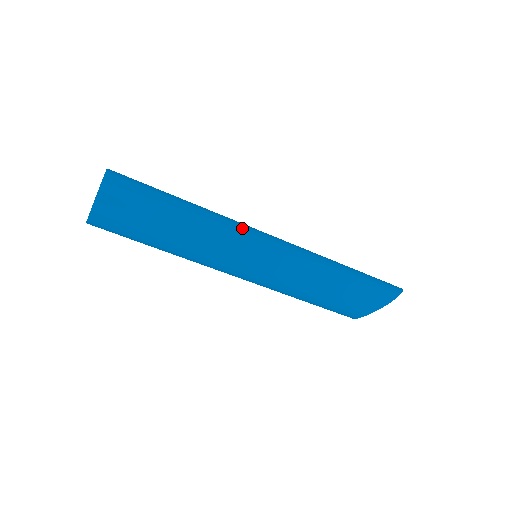
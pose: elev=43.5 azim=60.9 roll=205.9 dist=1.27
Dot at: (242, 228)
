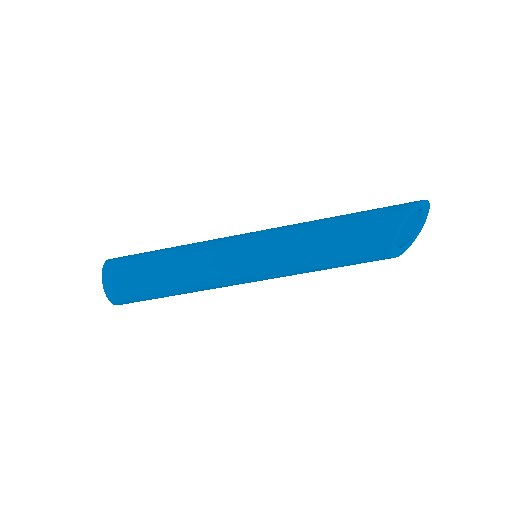
Dot at: (223, 238)
